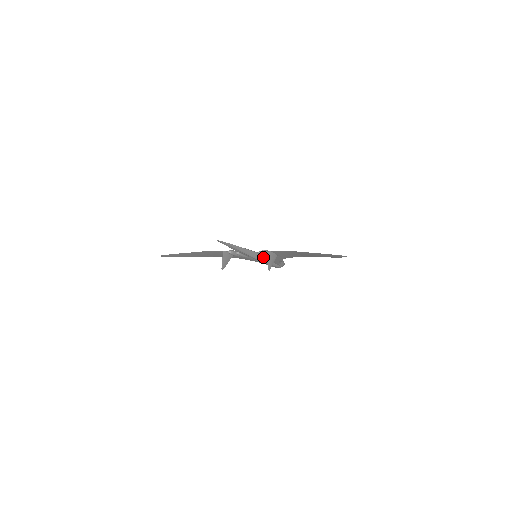
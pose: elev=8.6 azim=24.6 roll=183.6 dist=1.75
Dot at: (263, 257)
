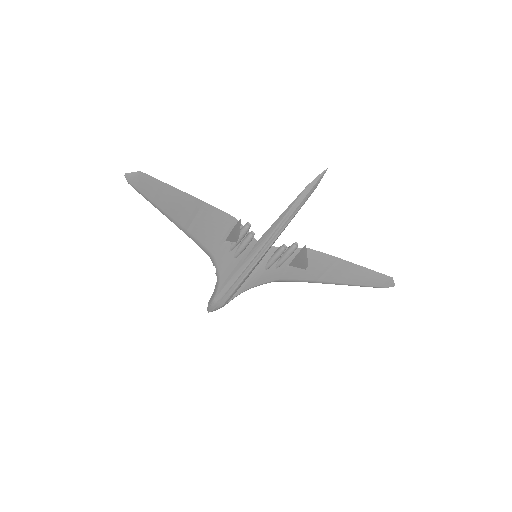
Dot at: (257, 264)
